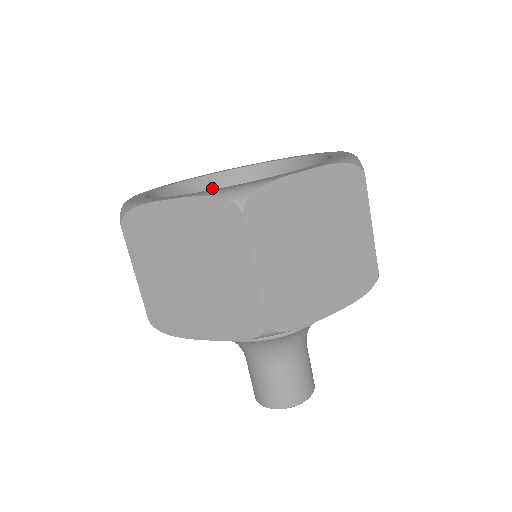
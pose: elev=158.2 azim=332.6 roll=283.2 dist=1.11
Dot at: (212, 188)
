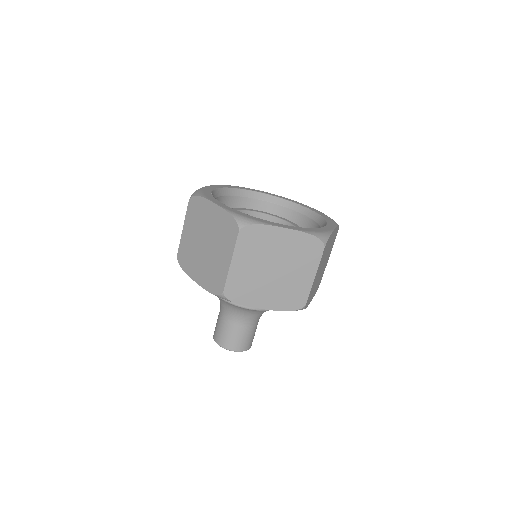
Dot at: (221, 198)
